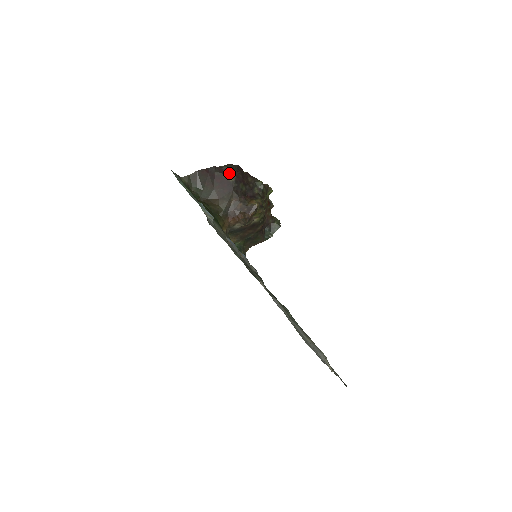
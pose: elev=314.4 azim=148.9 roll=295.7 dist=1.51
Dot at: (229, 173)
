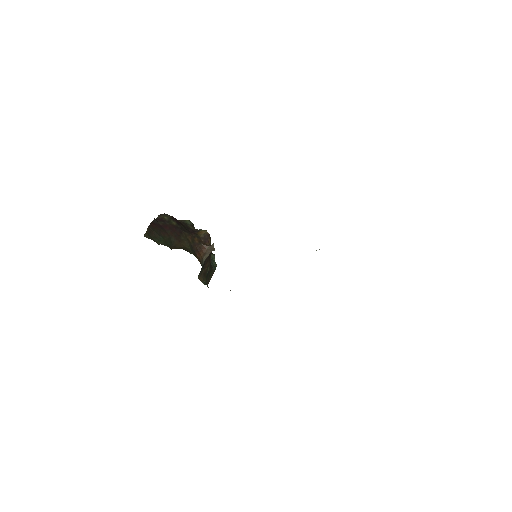
Dot at: (168, 219)
